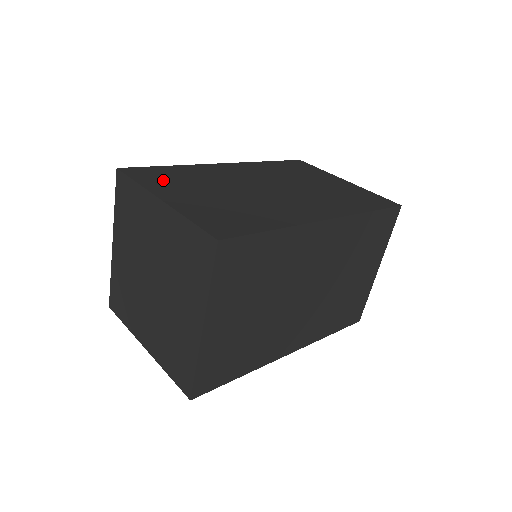
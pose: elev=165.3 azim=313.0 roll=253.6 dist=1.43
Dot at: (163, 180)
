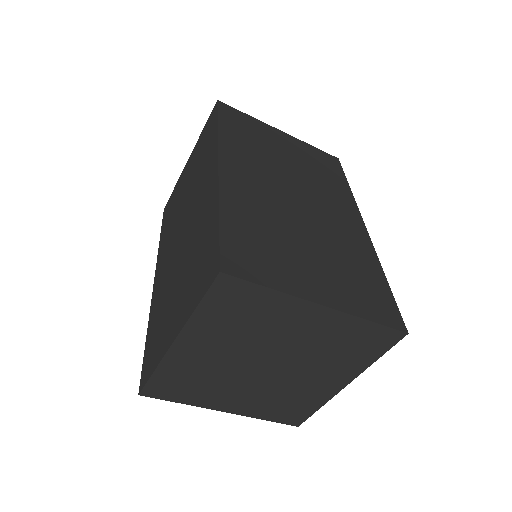
Dot at: (269, 261)
